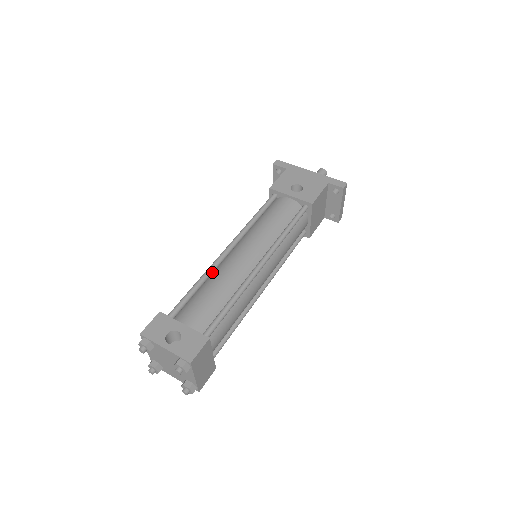
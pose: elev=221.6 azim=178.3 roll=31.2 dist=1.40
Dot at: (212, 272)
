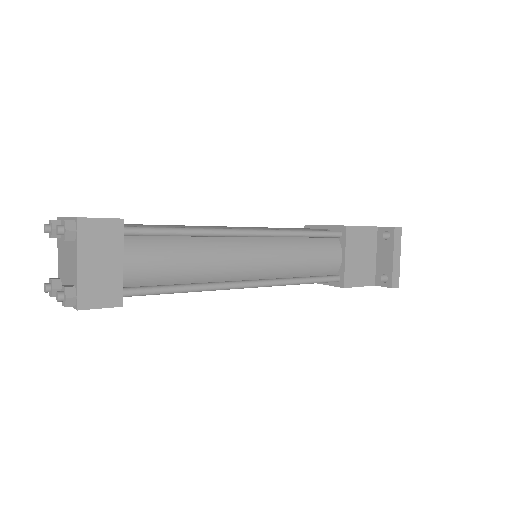
Dot at: occluded
